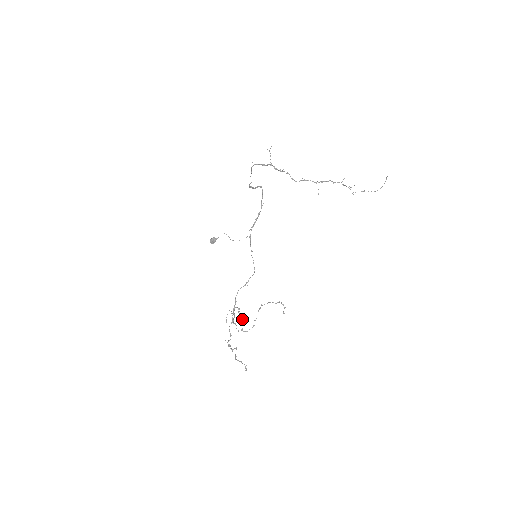
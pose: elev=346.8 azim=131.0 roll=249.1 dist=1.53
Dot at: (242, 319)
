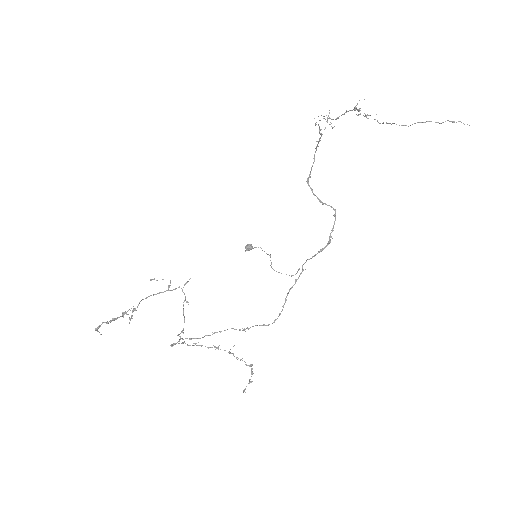
Dot at: occluded
